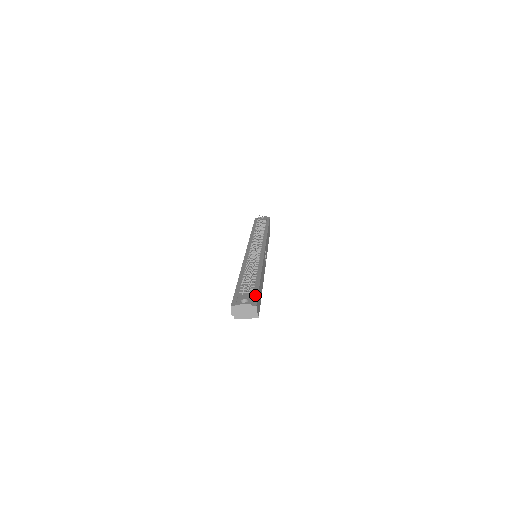
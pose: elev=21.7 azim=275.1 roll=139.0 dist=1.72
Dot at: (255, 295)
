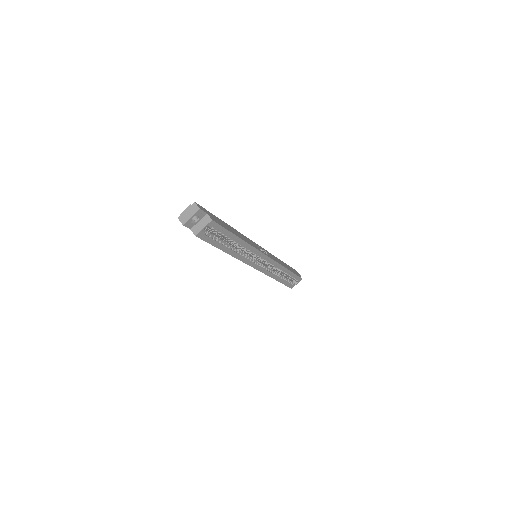
Dot at: occluded
